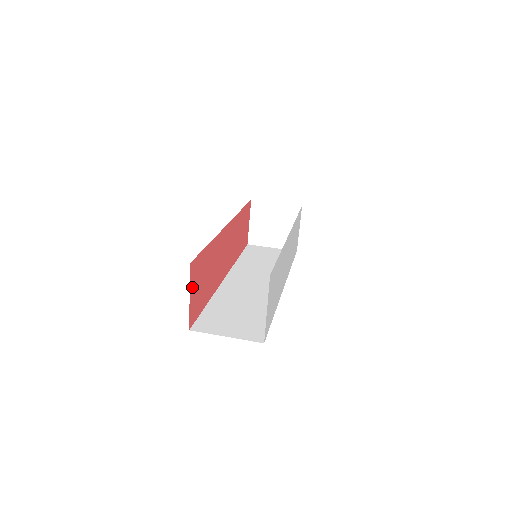
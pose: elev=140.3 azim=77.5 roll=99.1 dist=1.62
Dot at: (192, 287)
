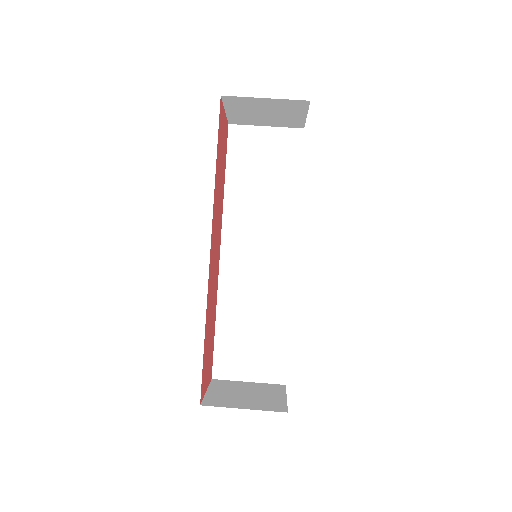
Dot at: (205, 385)
